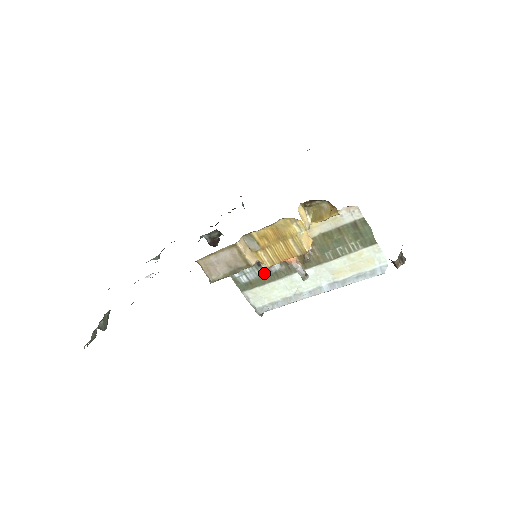
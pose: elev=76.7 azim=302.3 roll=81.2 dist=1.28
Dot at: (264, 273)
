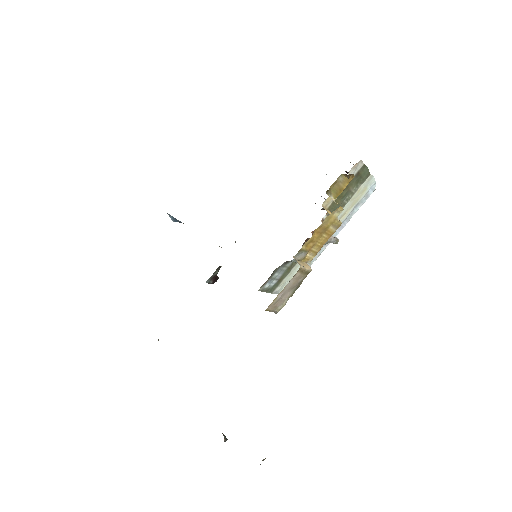
Dot at: (290, 264)
